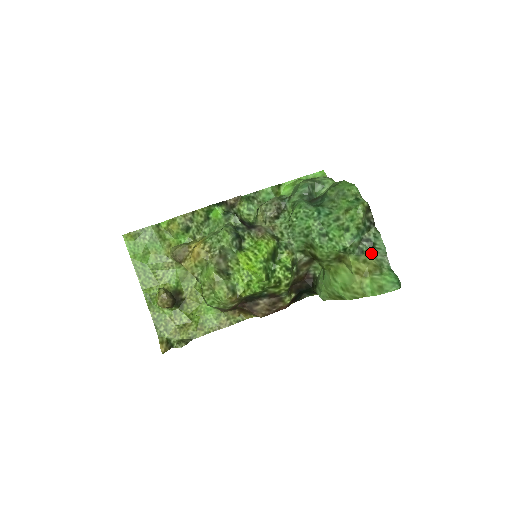
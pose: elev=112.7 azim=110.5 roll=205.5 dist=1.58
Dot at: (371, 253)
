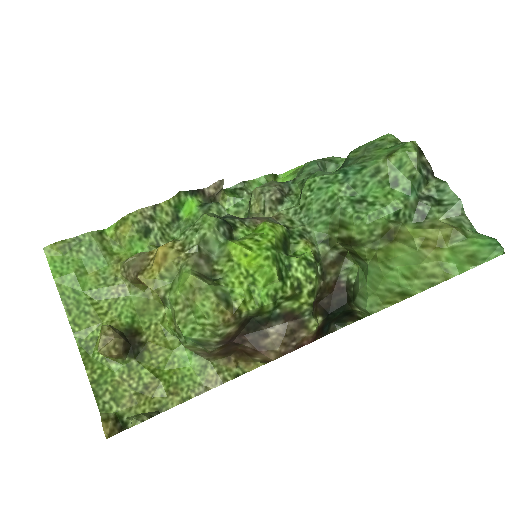
Dot at: (439, 214)
